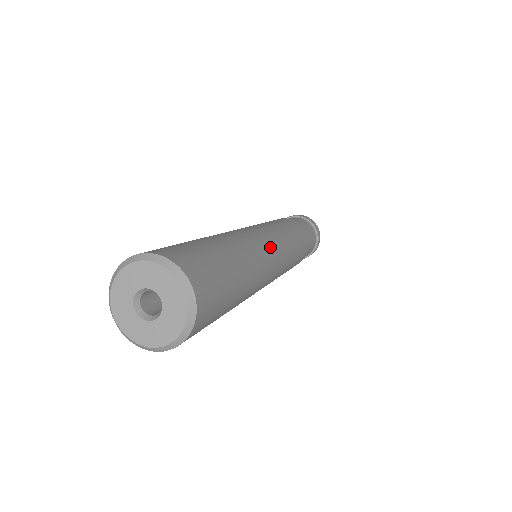
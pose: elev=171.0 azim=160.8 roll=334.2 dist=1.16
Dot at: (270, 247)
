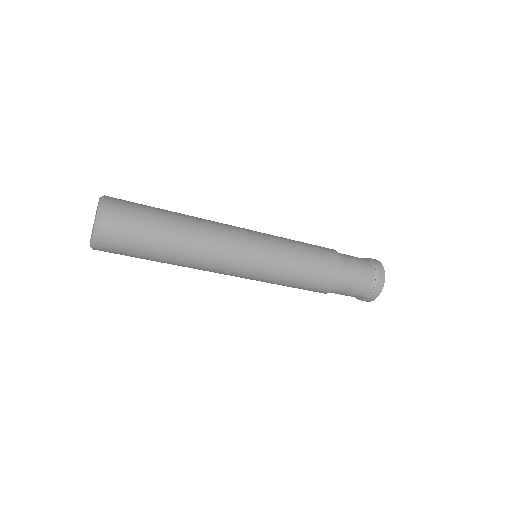
Dot at: (237, 230)
